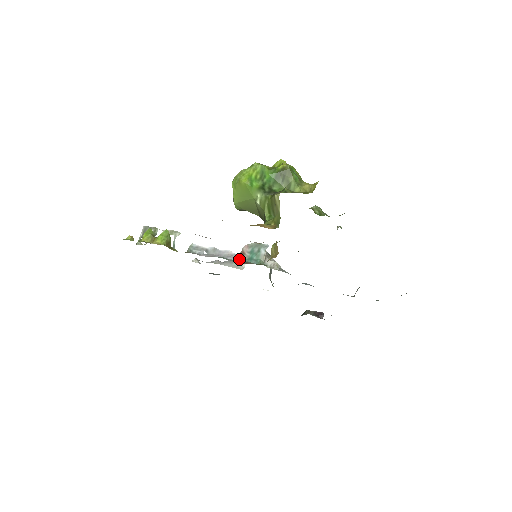
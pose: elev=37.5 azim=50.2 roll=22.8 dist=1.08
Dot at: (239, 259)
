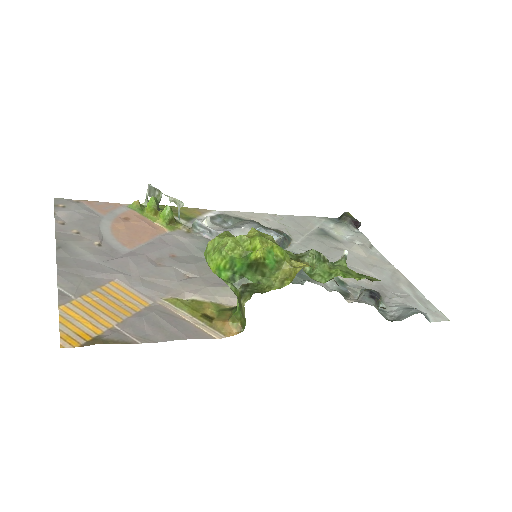
Dot at: occluded
